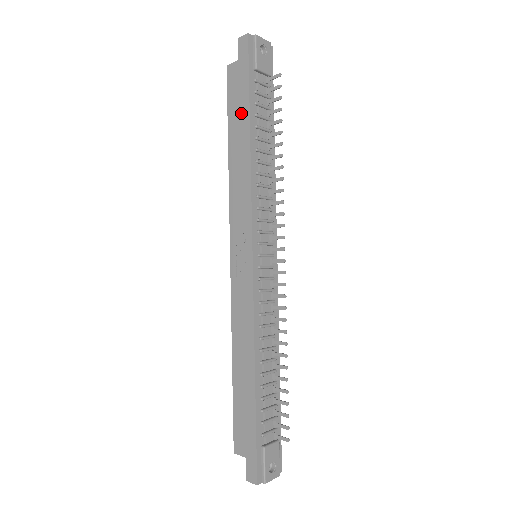
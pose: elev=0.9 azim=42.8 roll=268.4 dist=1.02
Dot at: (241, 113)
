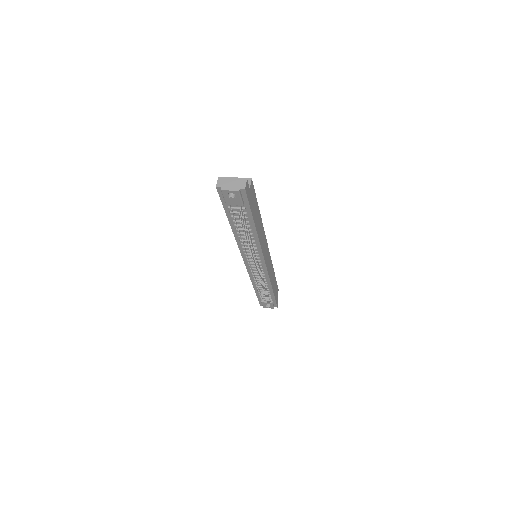
Dot at: occluded
